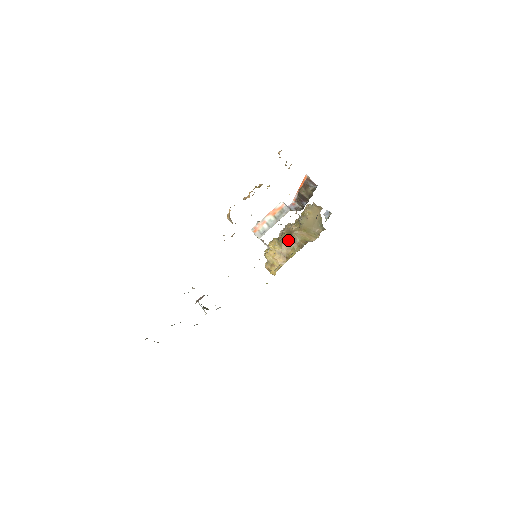
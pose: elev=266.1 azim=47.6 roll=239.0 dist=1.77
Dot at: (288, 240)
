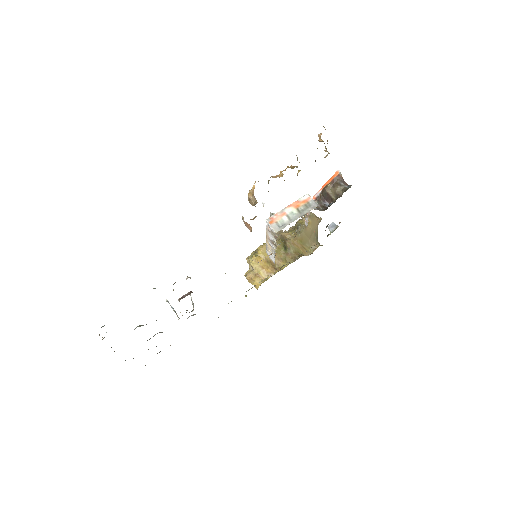
Dot at: (280, 248)
